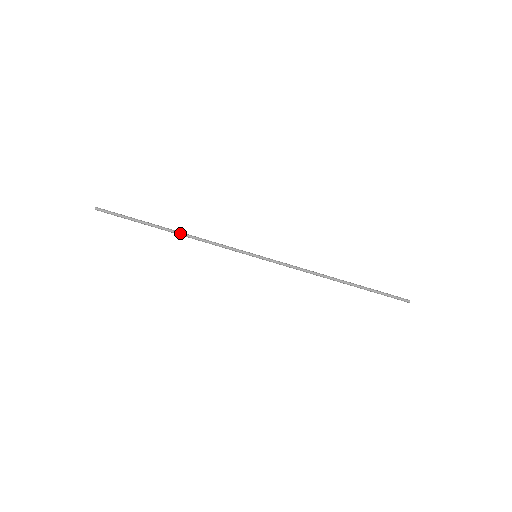
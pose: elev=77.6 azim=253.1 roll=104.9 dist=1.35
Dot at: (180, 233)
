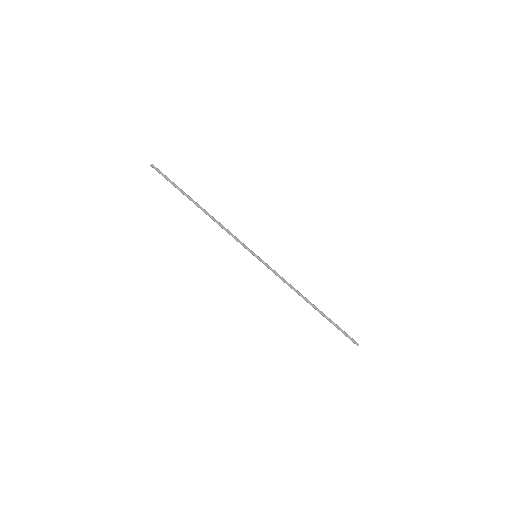
Dot at: (207, 212)
